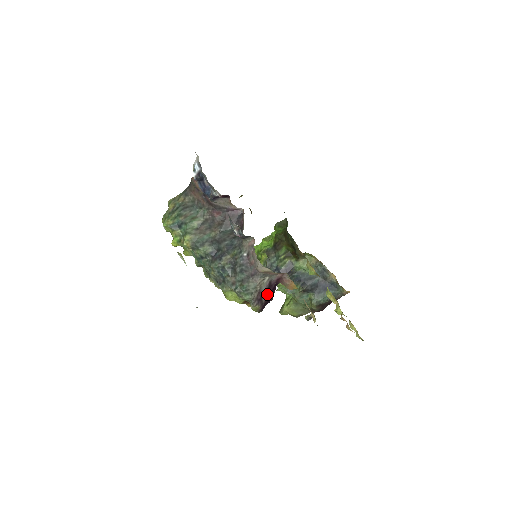
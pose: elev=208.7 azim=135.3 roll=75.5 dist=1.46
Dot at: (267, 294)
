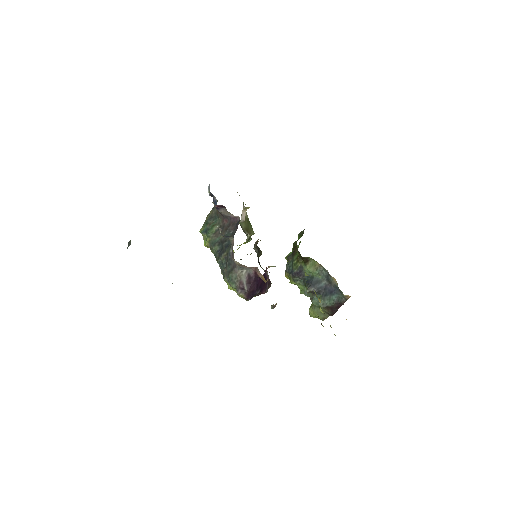
Dot at: (249, 285)
